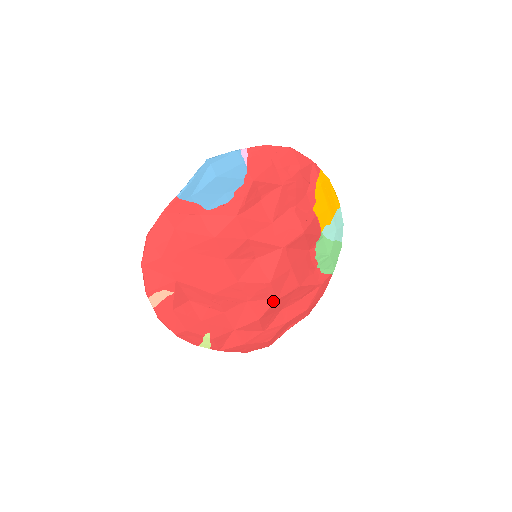
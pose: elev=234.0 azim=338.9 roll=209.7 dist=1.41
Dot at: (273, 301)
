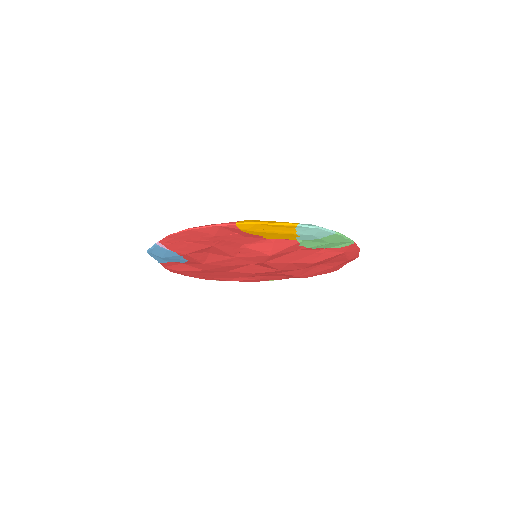
Dot at: (300, 270)
